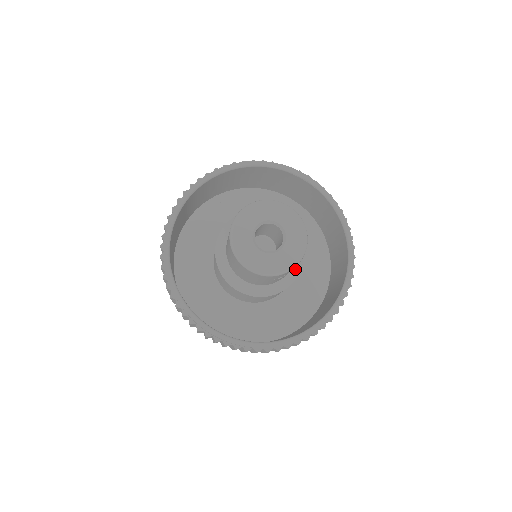
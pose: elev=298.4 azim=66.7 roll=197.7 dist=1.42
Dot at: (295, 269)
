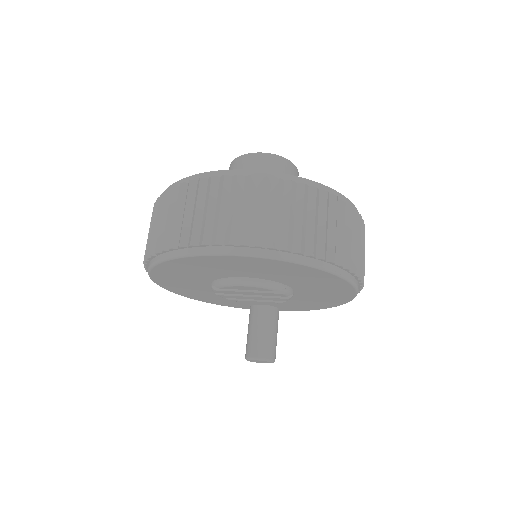
Dot at: occluded
